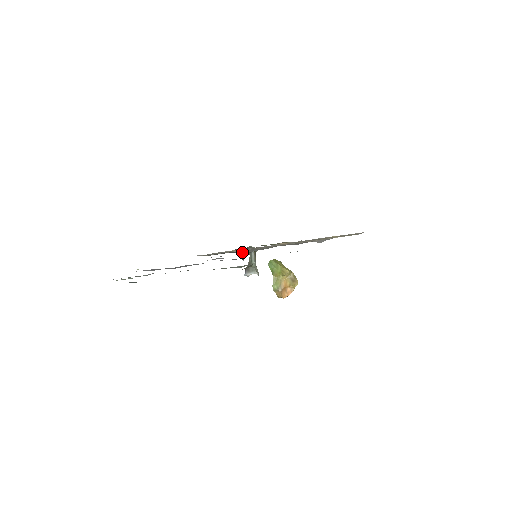
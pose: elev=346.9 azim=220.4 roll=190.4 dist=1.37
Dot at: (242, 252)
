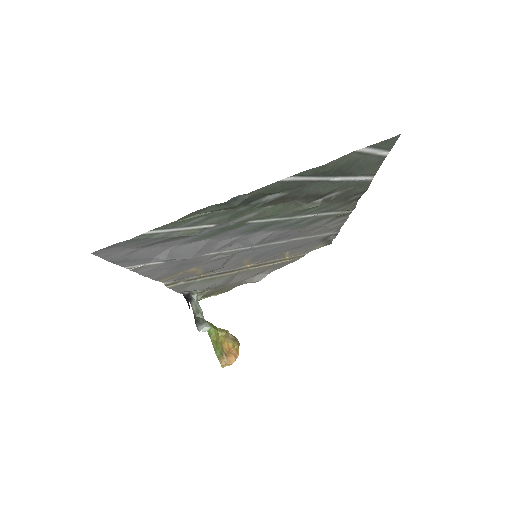
Dot at: (200, 287)
